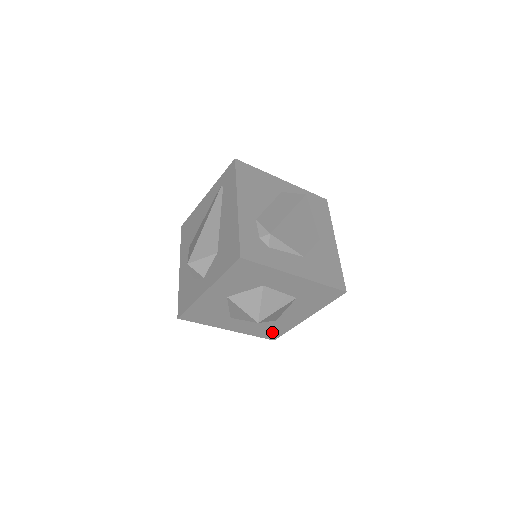
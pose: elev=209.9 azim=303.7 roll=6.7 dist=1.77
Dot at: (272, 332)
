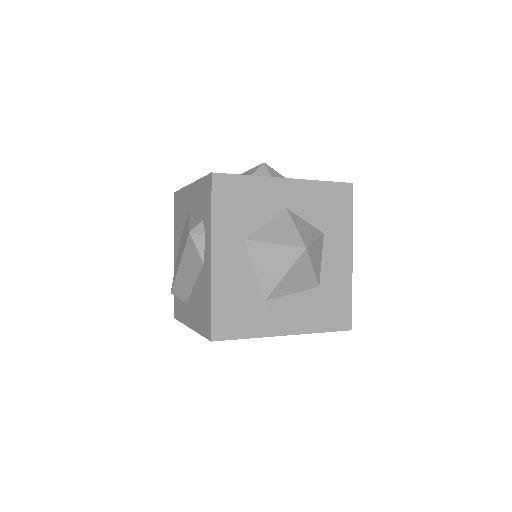
Dot at: (233, 320)
